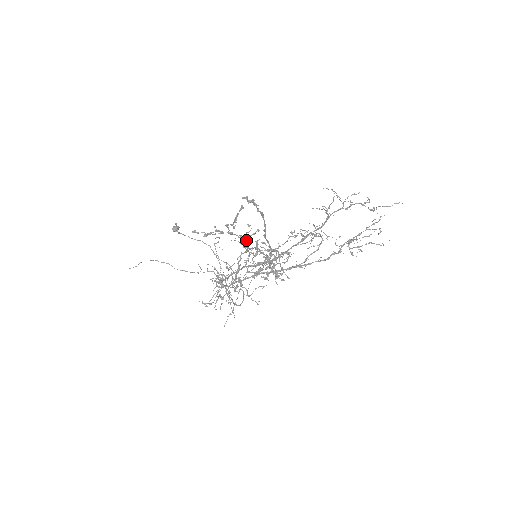
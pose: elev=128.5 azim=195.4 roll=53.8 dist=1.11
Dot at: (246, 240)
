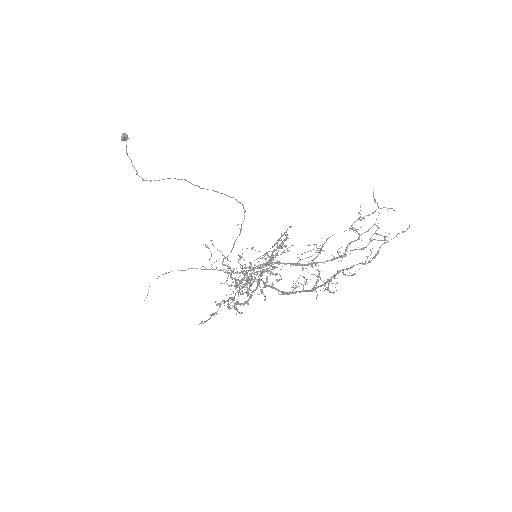
Dot at: (247, 284)
